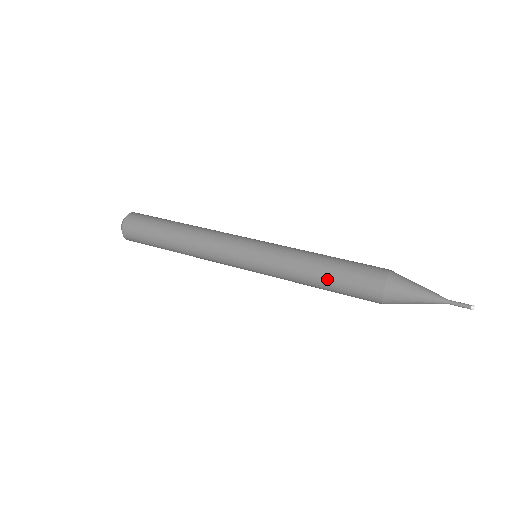
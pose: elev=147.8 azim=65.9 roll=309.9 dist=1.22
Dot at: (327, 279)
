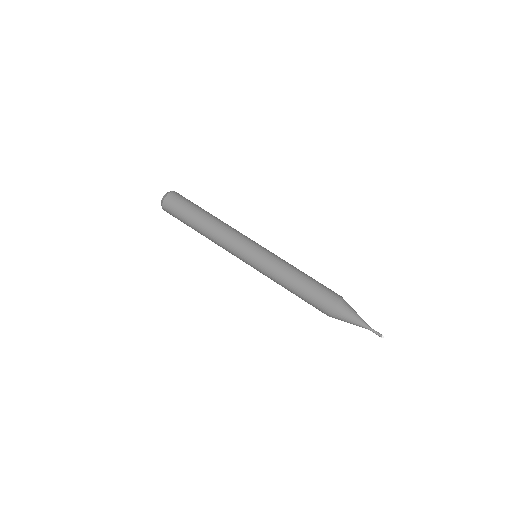
Dot at: (297, 295)
